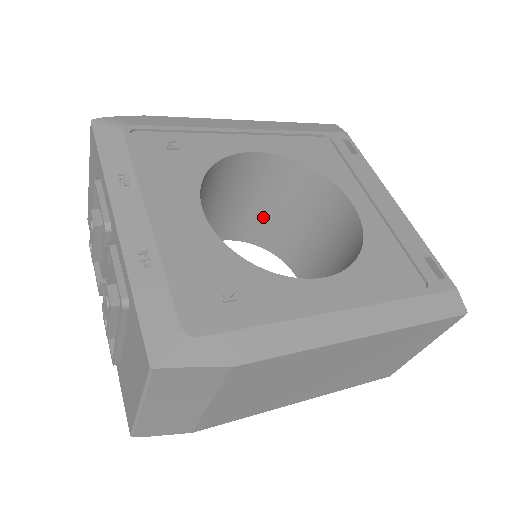
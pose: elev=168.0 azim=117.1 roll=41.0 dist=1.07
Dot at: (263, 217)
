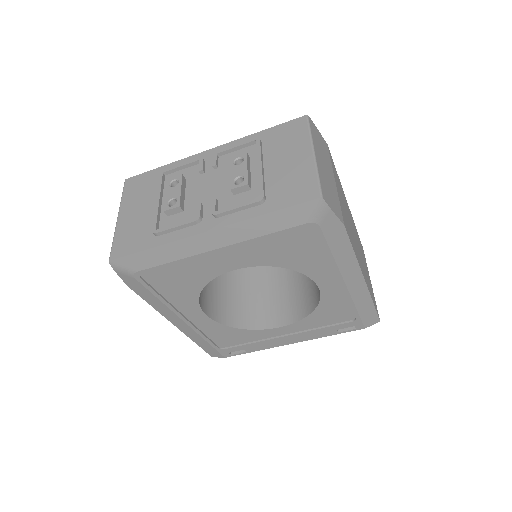
Dot at: (224, 295)
